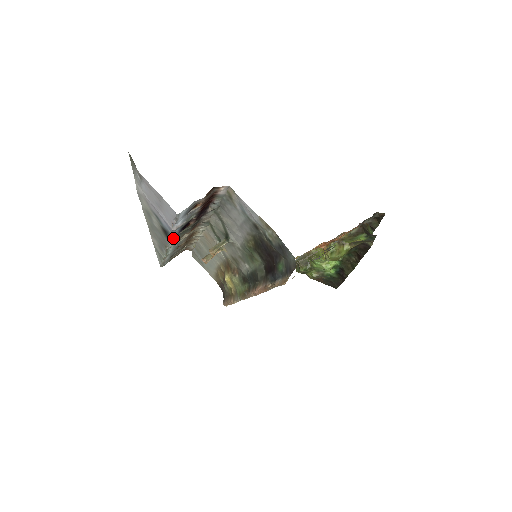
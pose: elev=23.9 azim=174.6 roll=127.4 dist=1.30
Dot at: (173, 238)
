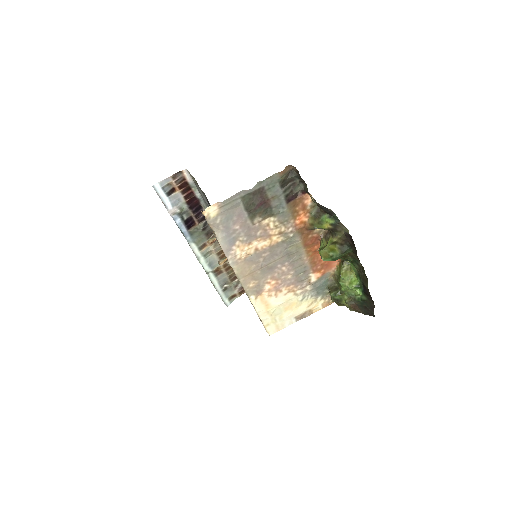
Dot at: (186, 236)
